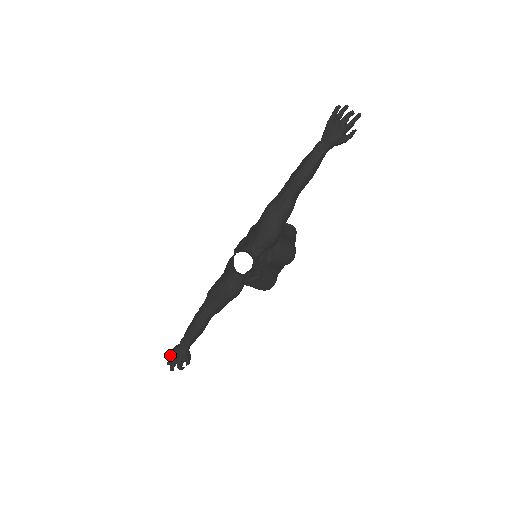
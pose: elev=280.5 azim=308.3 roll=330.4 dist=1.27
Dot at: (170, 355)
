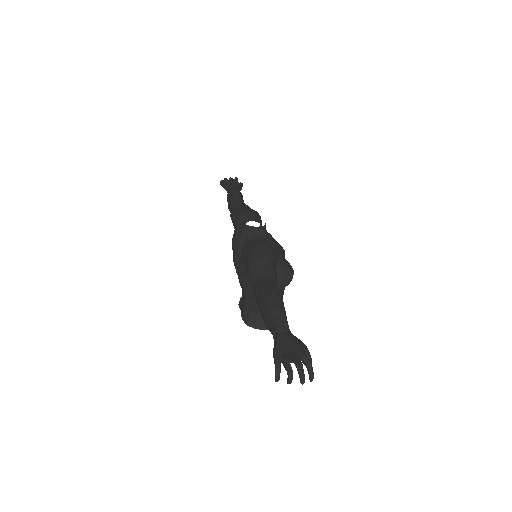
Dot at: (279, 357)
